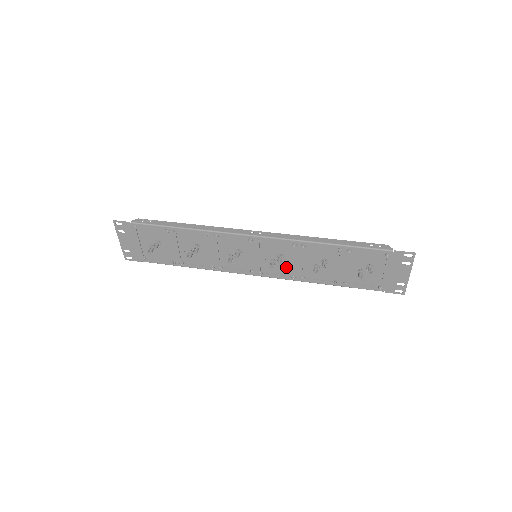
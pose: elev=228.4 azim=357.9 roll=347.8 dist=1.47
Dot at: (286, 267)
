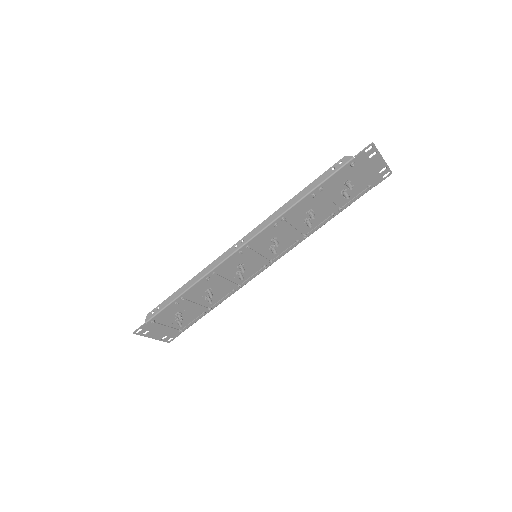
Dot at: (285, 241)
